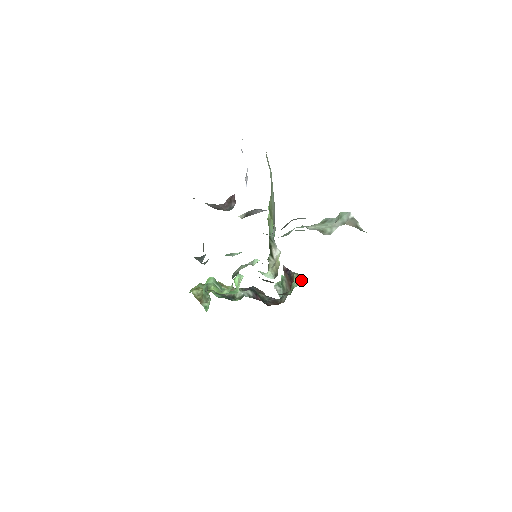
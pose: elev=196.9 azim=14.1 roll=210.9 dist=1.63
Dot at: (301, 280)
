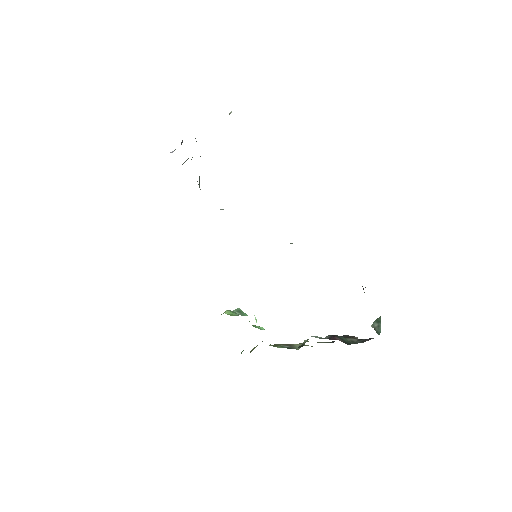
Dot at: occluded
